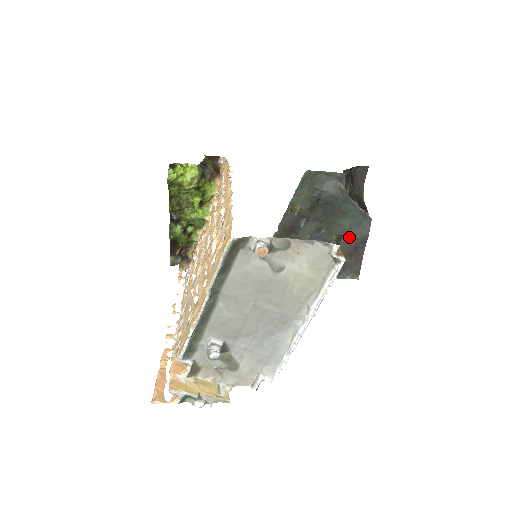
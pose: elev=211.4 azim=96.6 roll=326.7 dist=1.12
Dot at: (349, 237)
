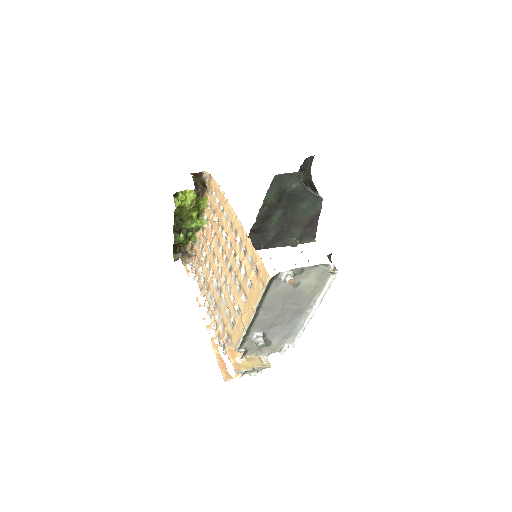
Dot at: (307, 215)
